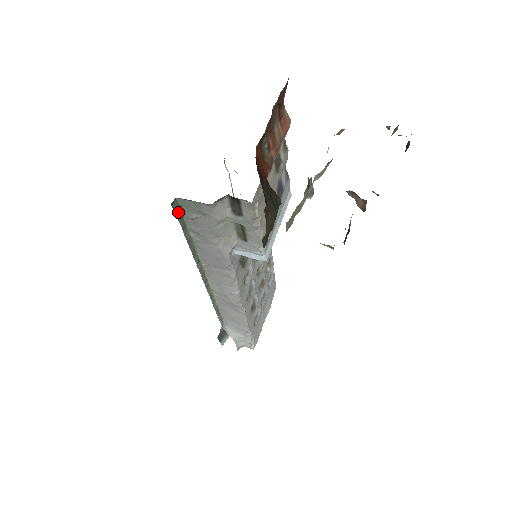
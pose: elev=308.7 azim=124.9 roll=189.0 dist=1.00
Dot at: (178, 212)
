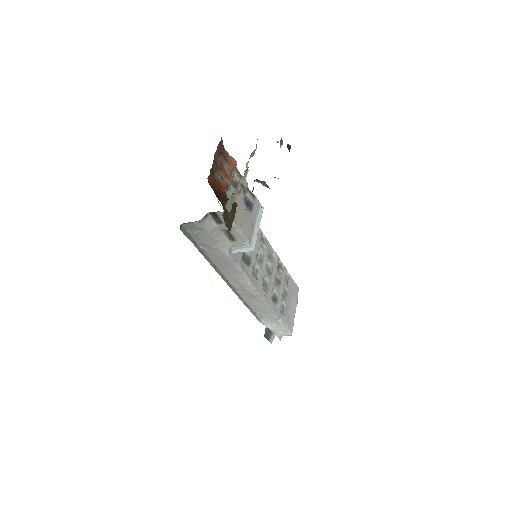
Dot at: (186, 234)
